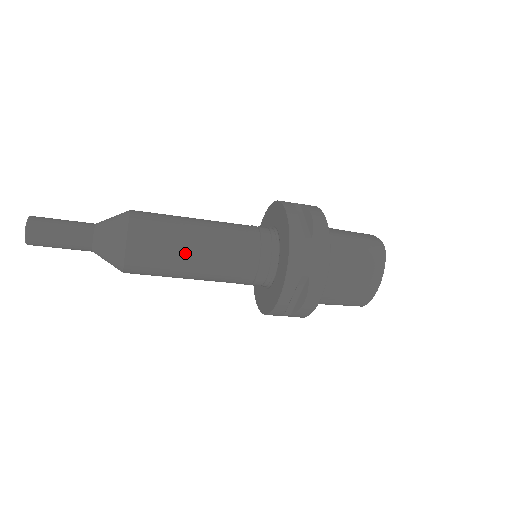
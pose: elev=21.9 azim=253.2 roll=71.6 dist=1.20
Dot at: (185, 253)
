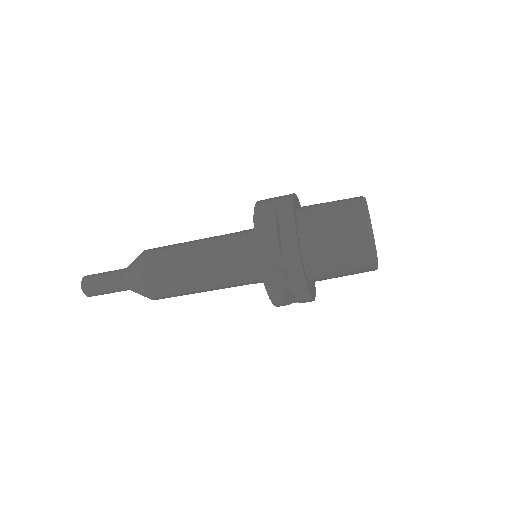
Dot at: (183, 247)
